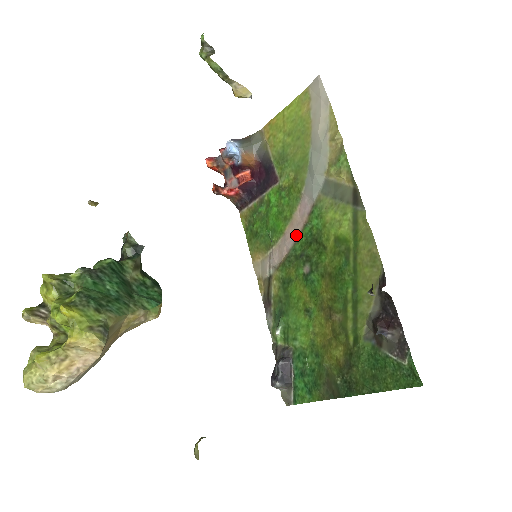
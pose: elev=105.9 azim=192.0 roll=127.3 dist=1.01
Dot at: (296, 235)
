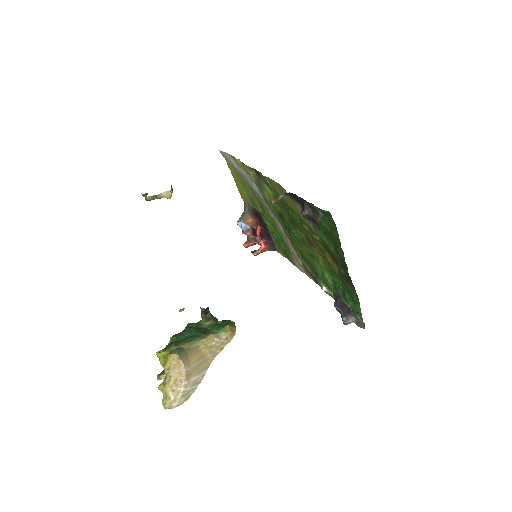
Dot at: (280, 226)
